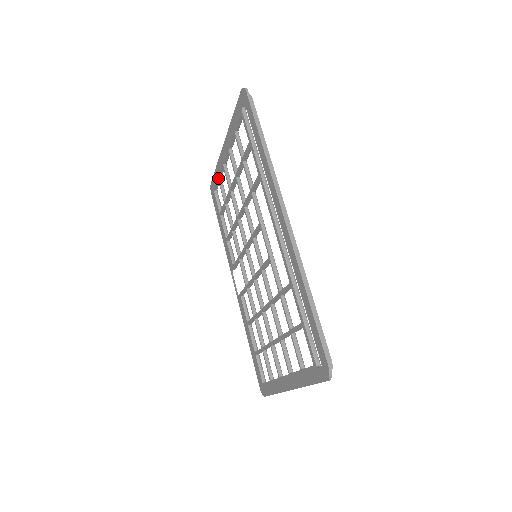
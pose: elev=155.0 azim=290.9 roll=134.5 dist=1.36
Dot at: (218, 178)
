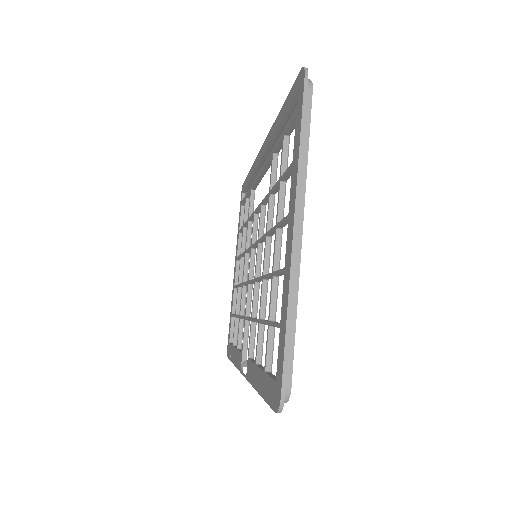
Dot at: (231, 314)
